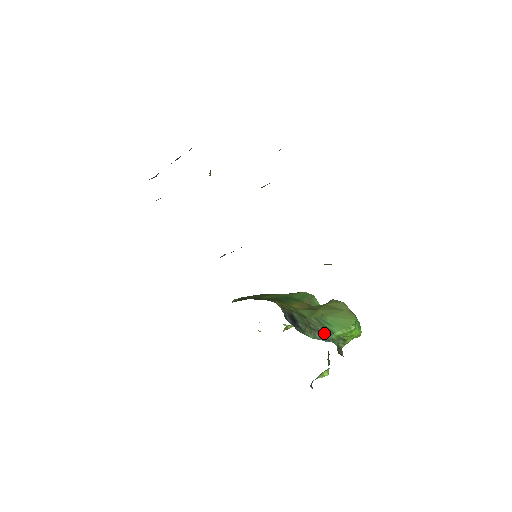
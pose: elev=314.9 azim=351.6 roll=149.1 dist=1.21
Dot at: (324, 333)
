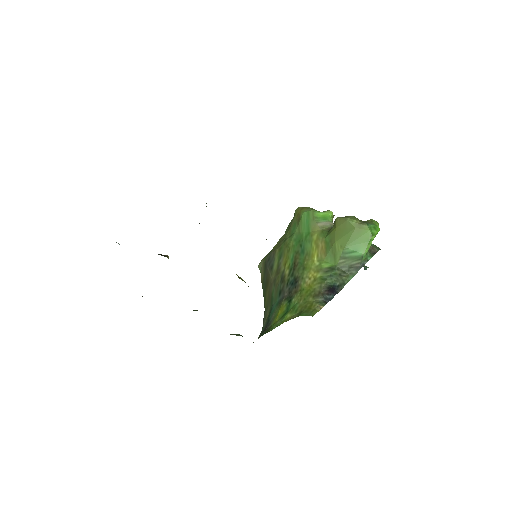
Dot at: (356, 264)
